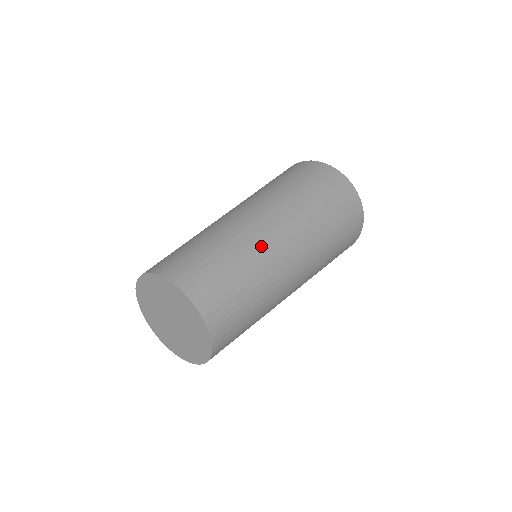
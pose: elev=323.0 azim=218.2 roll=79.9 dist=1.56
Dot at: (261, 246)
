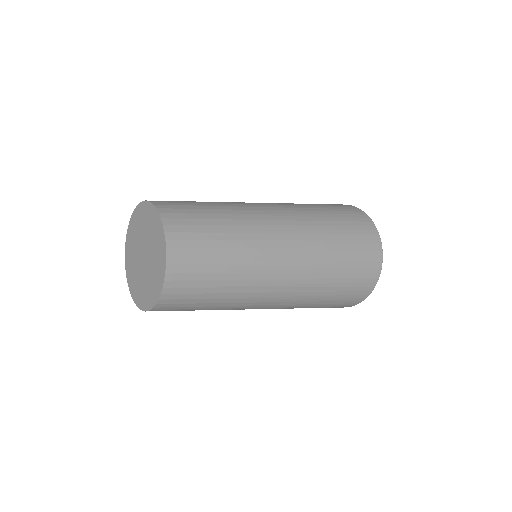
Dot at: (260, 234)
